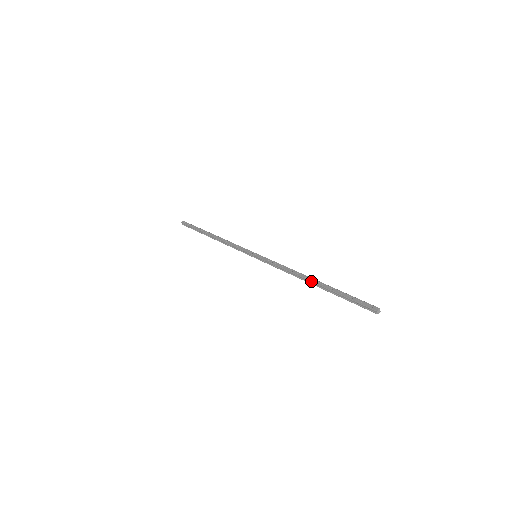
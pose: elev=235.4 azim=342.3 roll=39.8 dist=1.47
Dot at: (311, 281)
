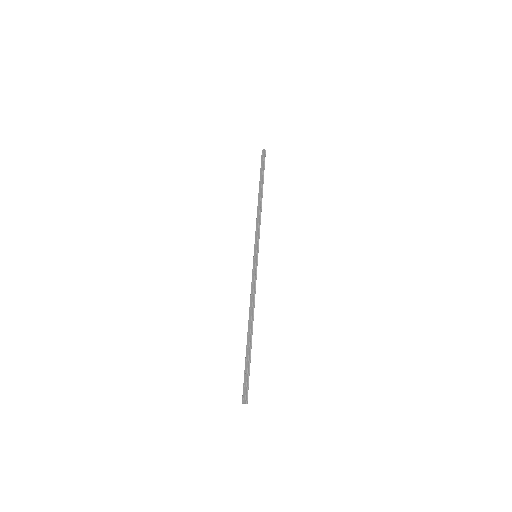
Dot at: occluded
